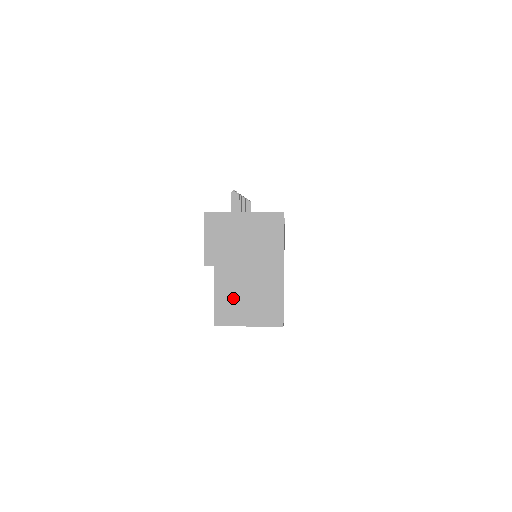
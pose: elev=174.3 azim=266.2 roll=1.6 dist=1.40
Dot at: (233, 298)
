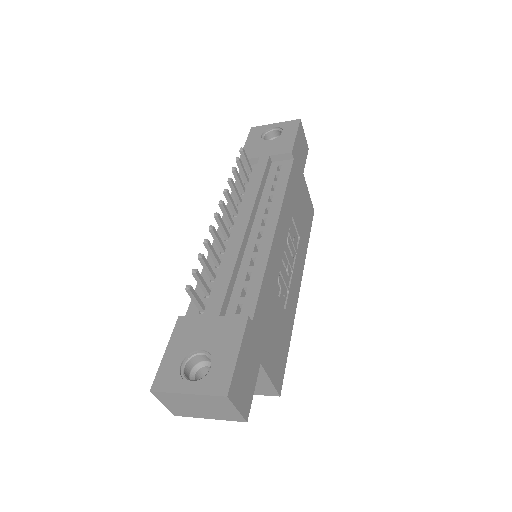
Dot at: occluded
